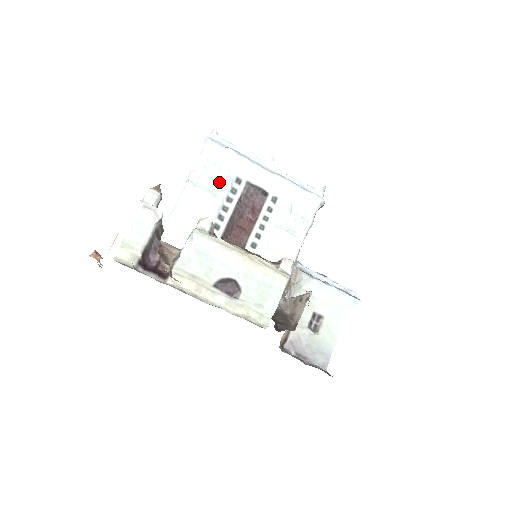
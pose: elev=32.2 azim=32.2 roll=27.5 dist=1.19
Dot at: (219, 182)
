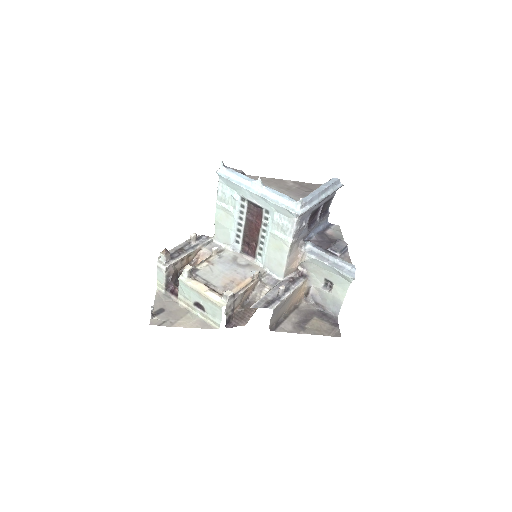
Dot at: (232, 201)
